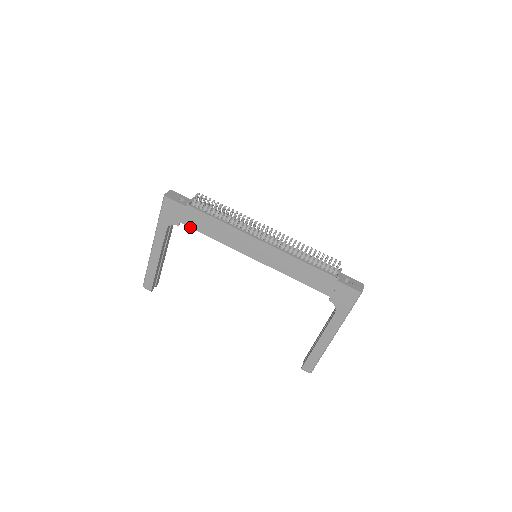
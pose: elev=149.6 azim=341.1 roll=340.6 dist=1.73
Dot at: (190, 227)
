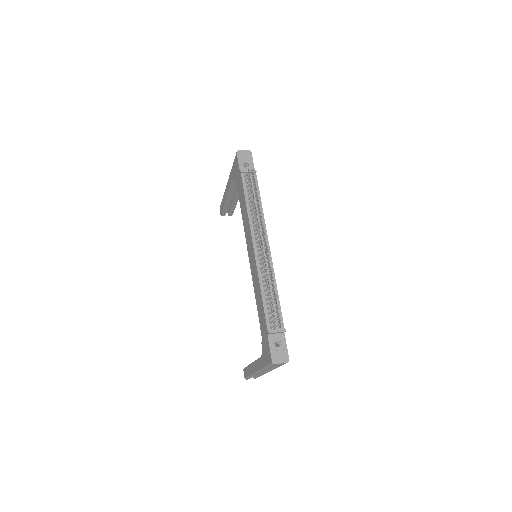
Dot at: (238, 191)
